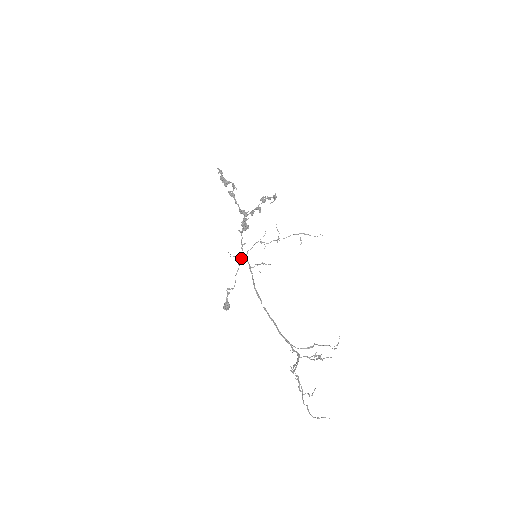
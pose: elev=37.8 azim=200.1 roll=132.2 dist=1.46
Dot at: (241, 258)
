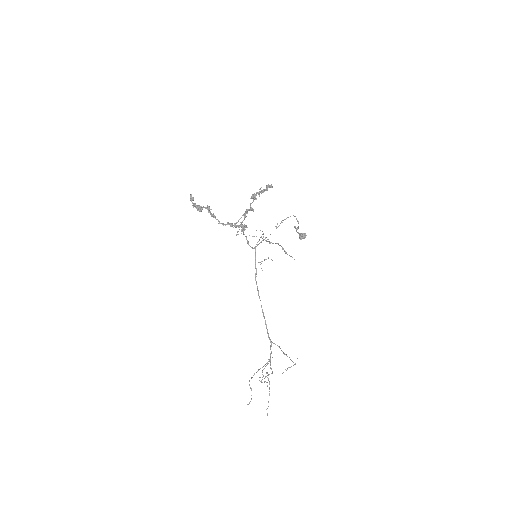
Dot at: occluded
